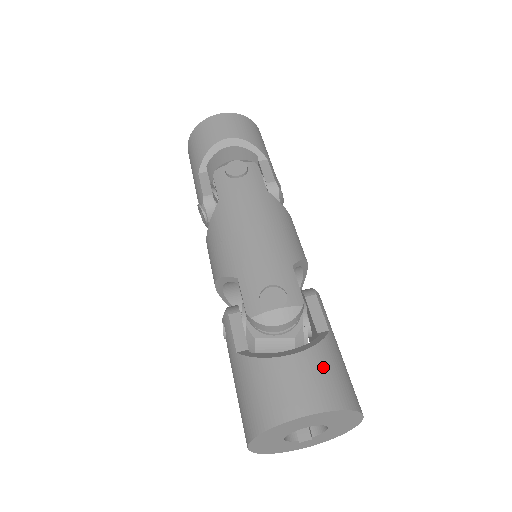
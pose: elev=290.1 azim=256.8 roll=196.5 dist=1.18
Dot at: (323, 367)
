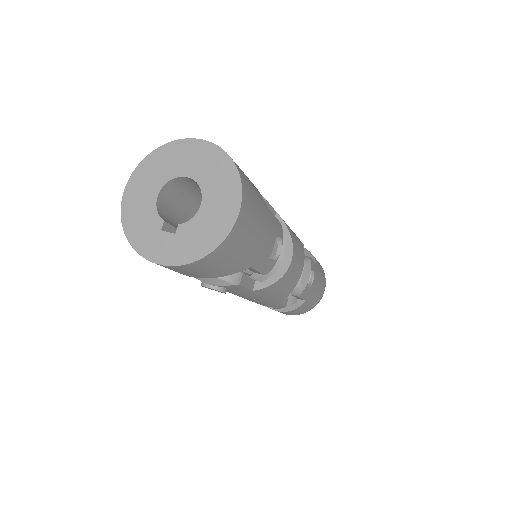
Dot at: occluded
